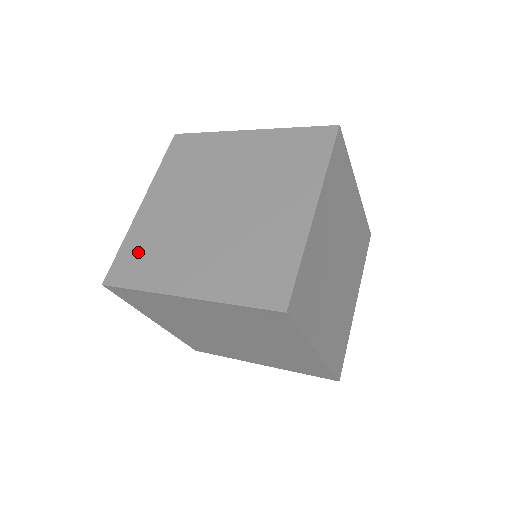
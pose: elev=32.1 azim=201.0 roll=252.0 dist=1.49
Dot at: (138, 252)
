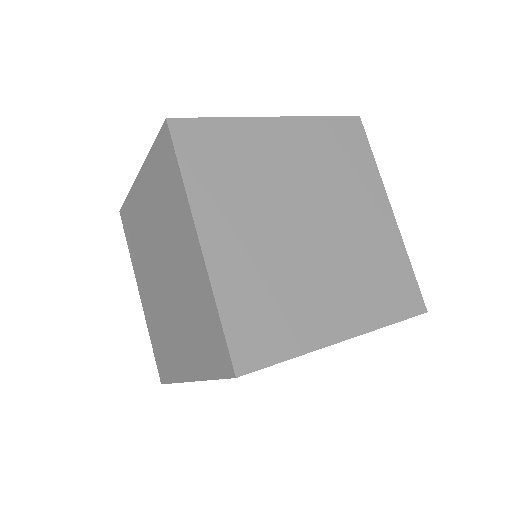
Dot at: (253, 313)
